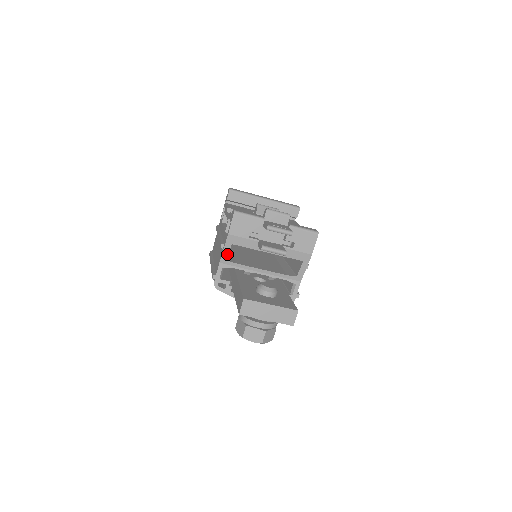
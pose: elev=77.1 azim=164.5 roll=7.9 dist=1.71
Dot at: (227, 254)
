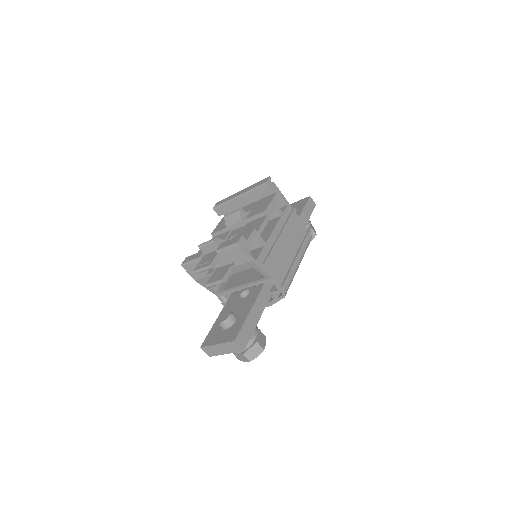
Dot at: (211, 289)
